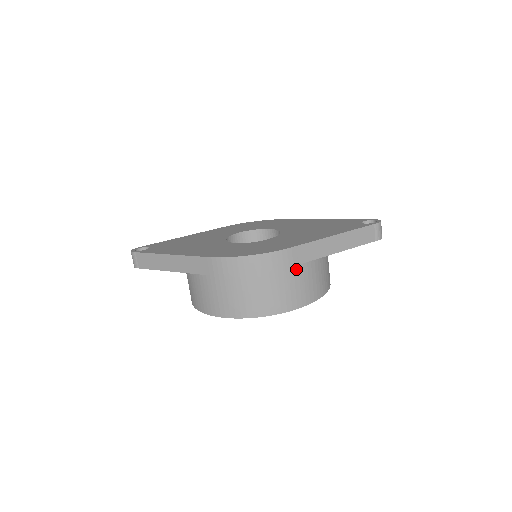
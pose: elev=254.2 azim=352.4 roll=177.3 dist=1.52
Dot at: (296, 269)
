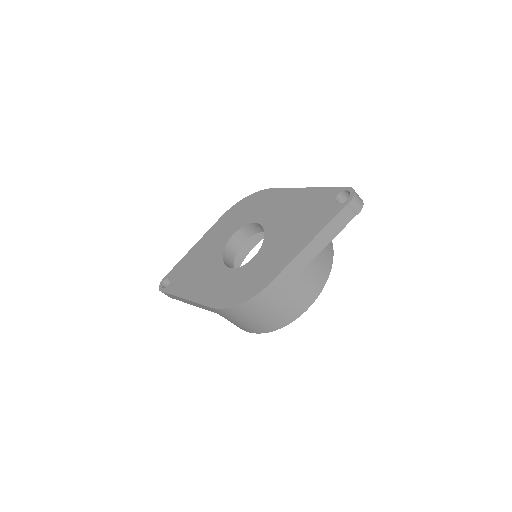
Dot at: (286, 291)
